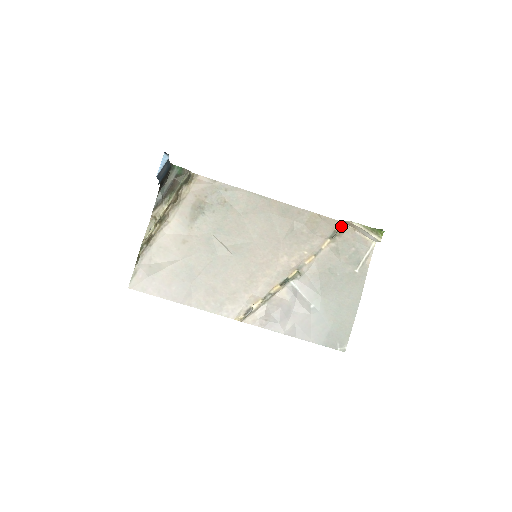
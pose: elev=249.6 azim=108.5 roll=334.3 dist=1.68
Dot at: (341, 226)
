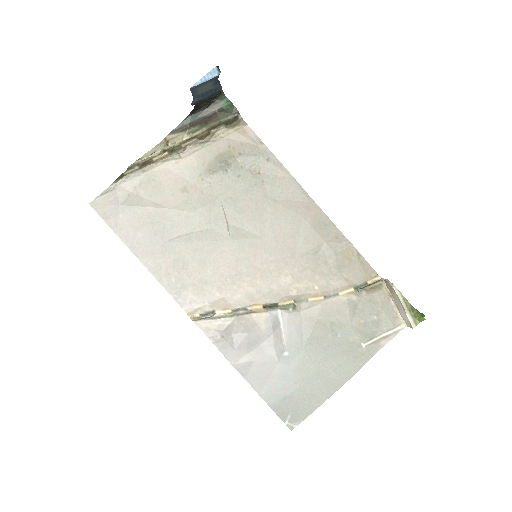
Dot at: (377, 282)
